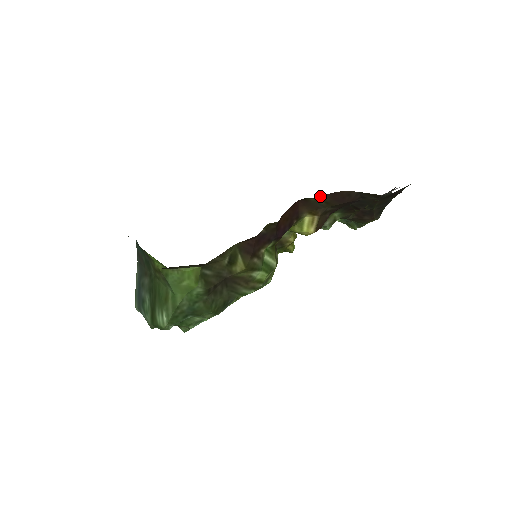
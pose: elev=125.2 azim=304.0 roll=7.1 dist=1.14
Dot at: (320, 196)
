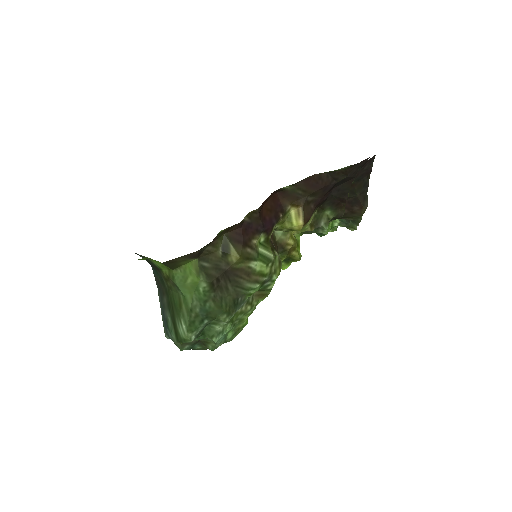
Dot at: (294, 185)
